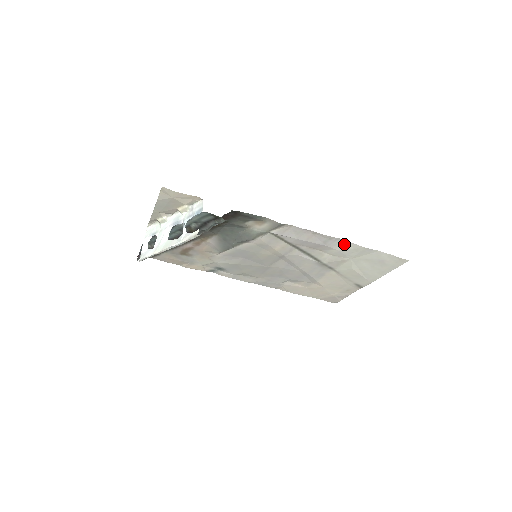
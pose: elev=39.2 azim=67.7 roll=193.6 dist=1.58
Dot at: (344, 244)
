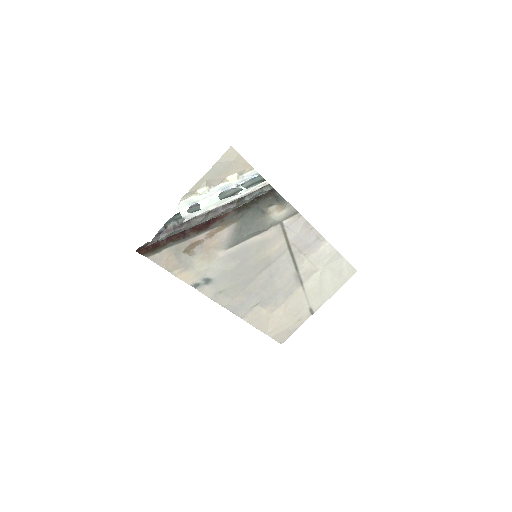
Dot at: (324, 246)
